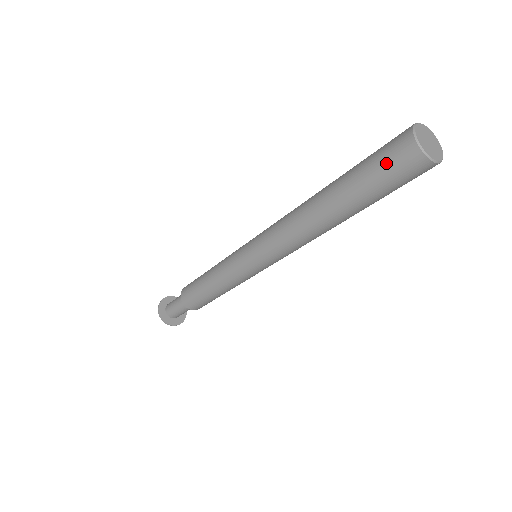
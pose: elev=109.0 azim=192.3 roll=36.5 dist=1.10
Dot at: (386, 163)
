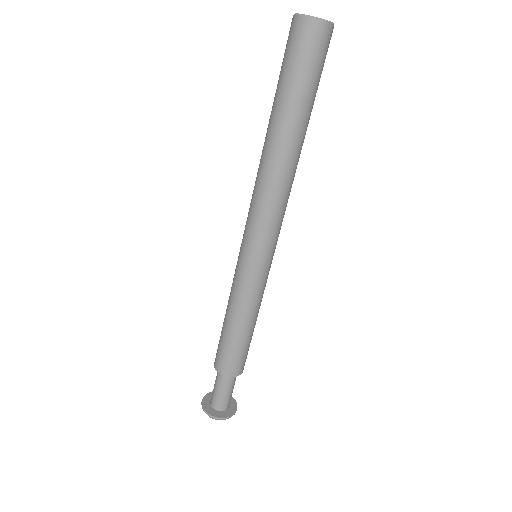
Dot at: (285, 51)
